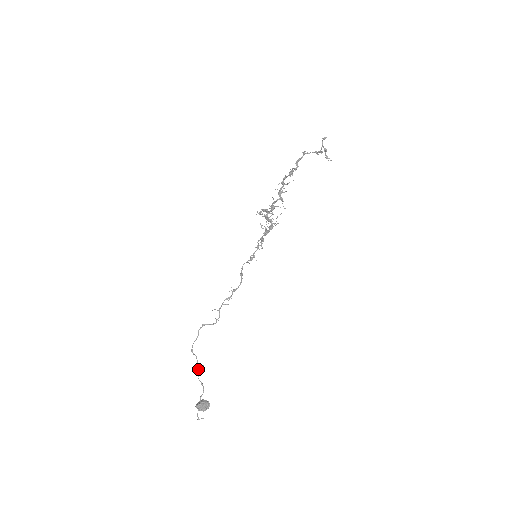
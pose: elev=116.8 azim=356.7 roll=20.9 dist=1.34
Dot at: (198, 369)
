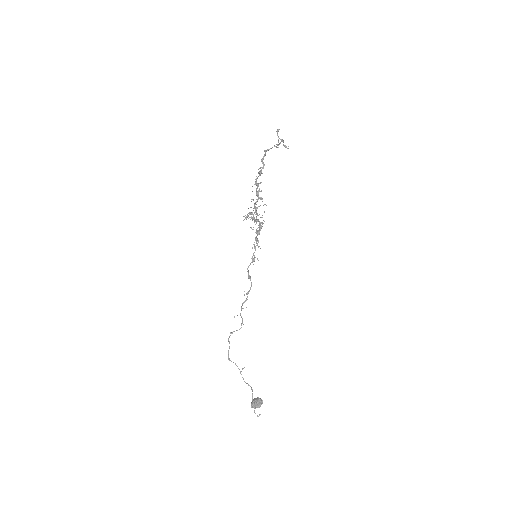
Dot at: (240, 373)
